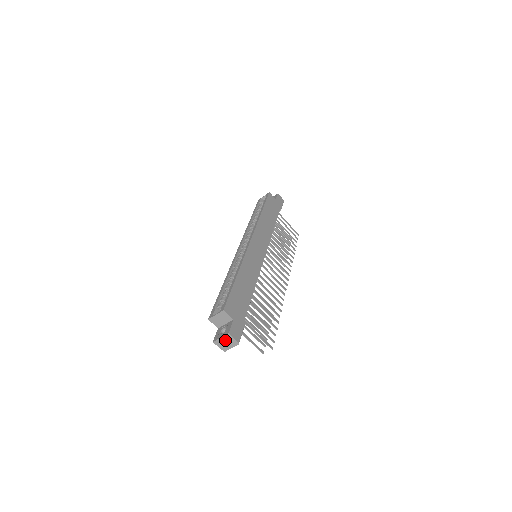
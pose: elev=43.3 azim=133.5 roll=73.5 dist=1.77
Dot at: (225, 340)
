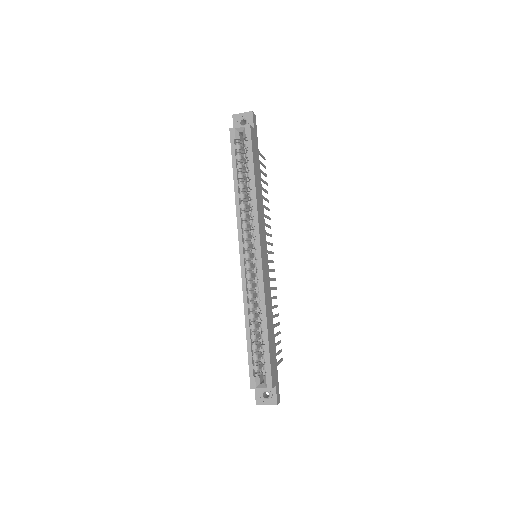
Dot at: (269, 404)
